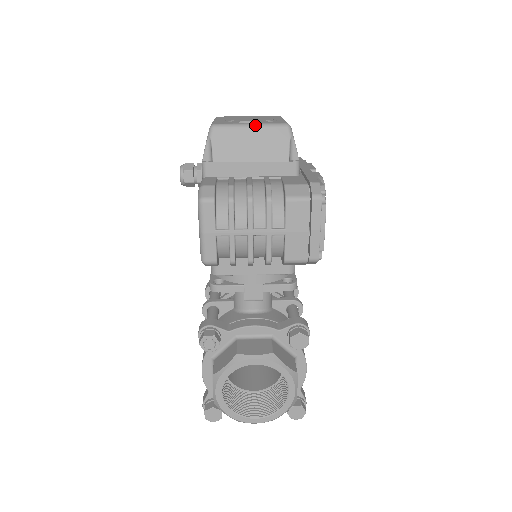
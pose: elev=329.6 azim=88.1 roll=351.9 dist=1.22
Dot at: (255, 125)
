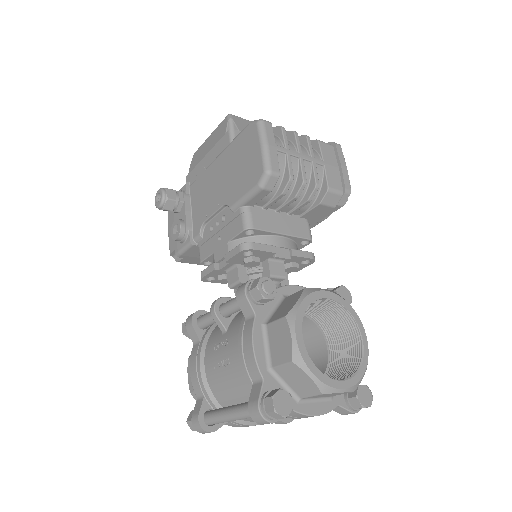
Dot at: occluded
